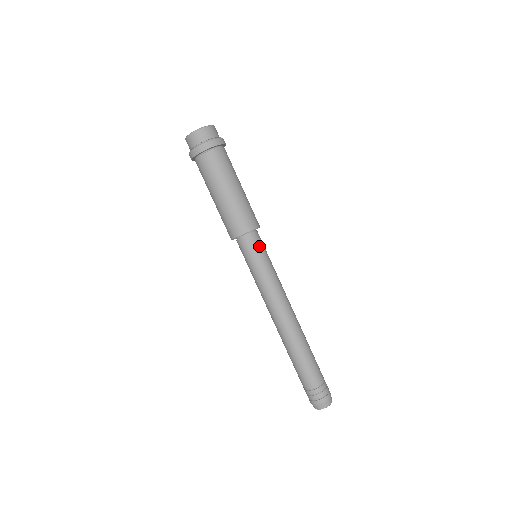
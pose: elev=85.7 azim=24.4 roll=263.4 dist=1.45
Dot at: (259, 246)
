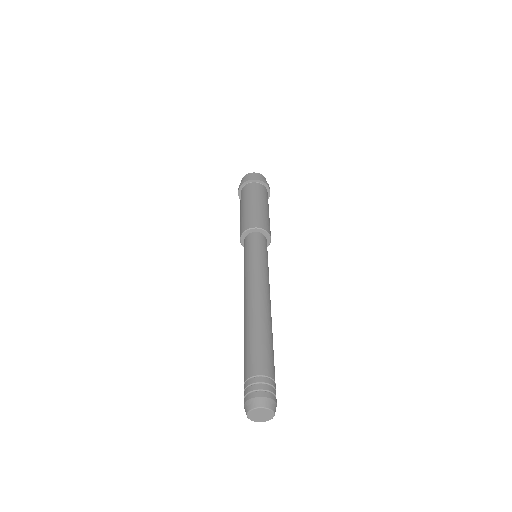
Dot at: (265, 245)
